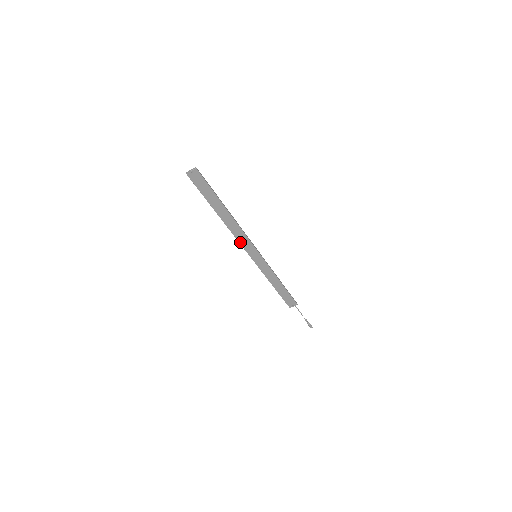
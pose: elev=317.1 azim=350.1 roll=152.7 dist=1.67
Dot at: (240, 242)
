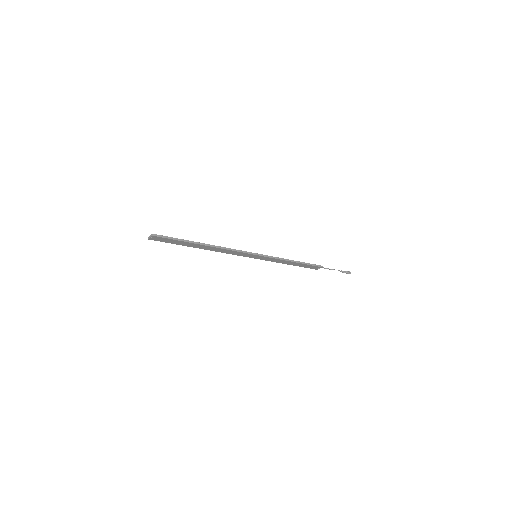
Dot at: (233, 254)
